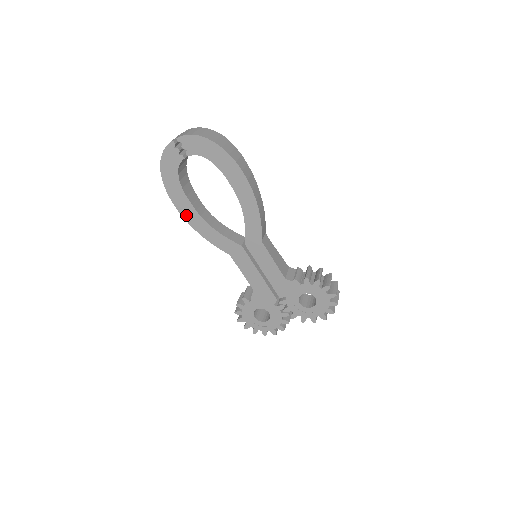
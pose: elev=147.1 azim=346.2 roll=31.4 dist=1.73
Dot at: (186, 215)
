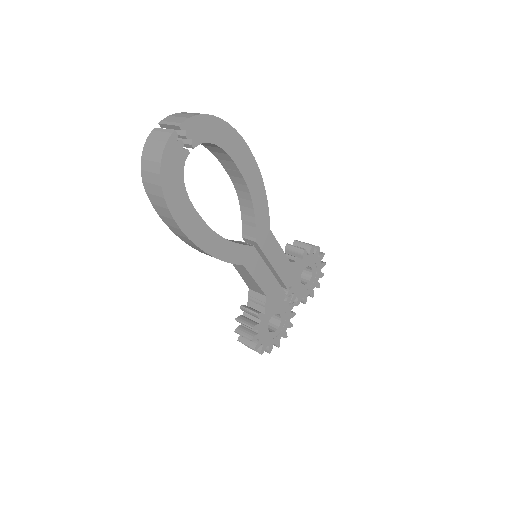
Dot at: (196, 237)
